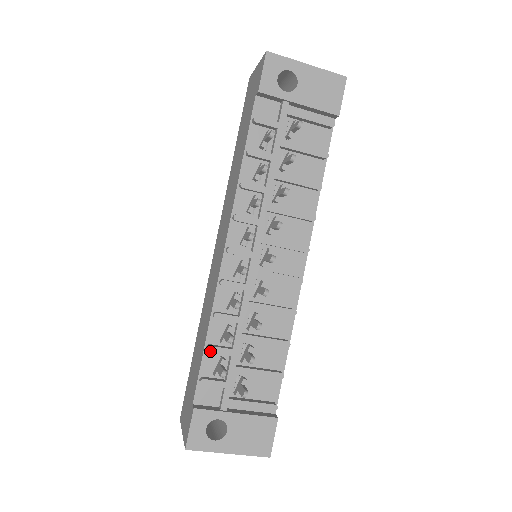
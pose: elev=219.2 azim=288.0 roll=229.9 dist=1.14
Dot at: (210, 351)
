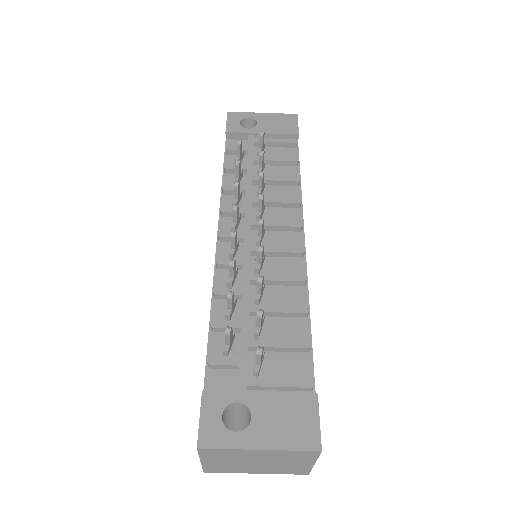
Dot at: (214, 326)
